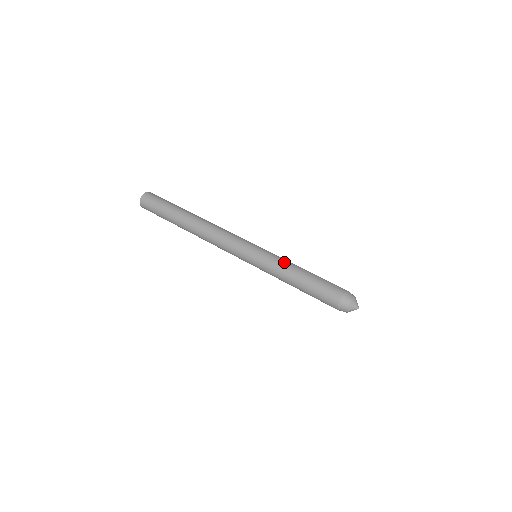
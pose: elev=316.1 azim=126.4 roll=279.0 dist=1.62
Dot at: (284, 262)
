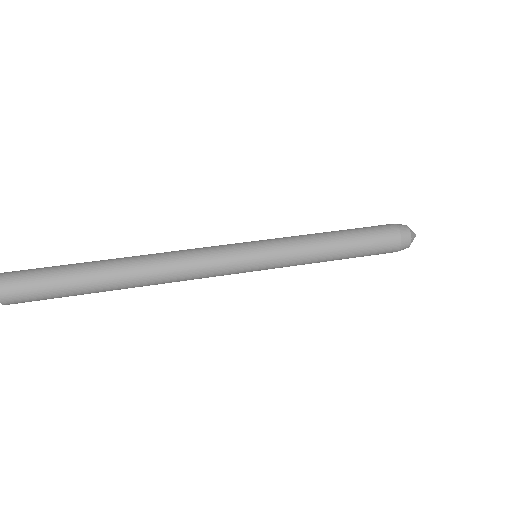
Dot at: (308, 248)
